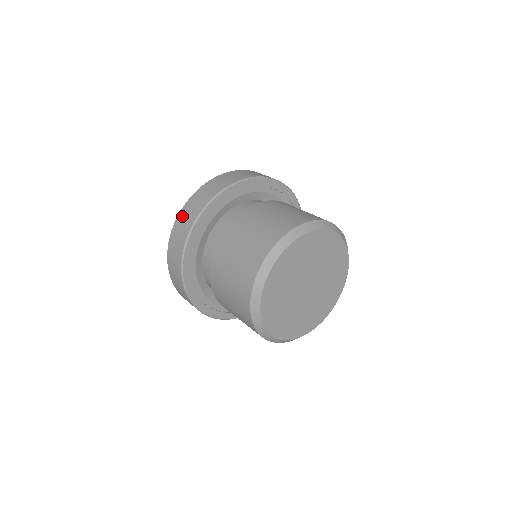
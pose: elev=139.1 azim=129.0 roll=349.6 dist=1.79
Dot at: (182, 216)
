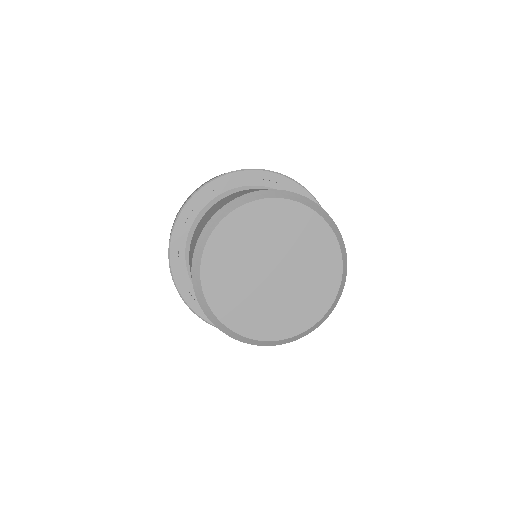
Dot at: occluded
